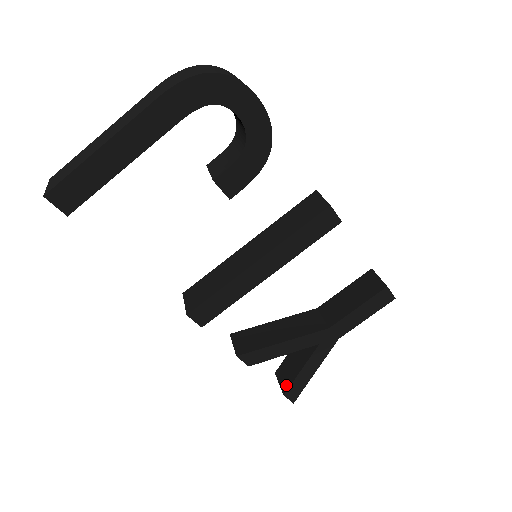
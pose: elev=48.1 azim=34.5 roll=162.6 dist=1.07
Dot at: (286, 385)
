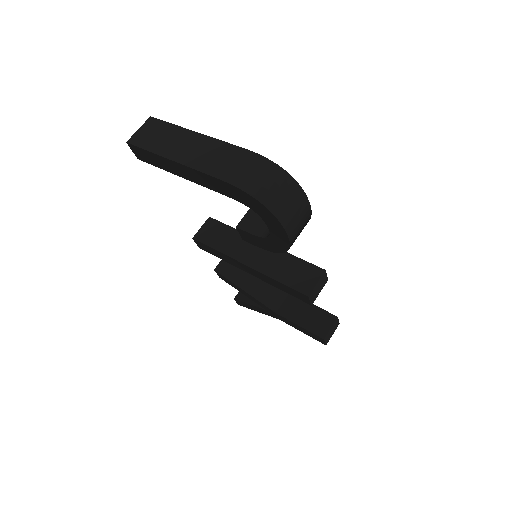
Dot at: (240, 297)
